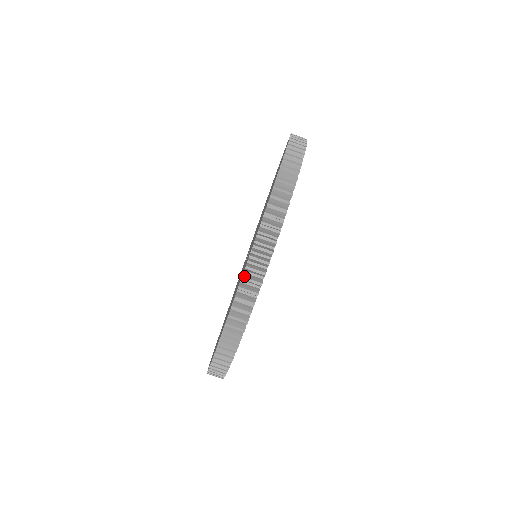
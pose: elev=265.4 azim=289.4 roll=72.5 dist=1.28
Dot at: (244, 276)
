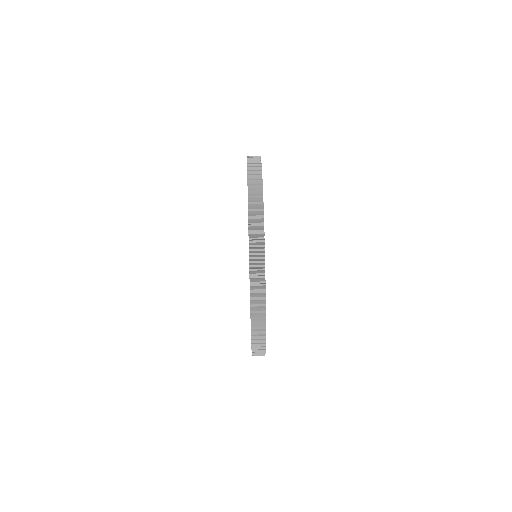
Dot at: (252, 317)
